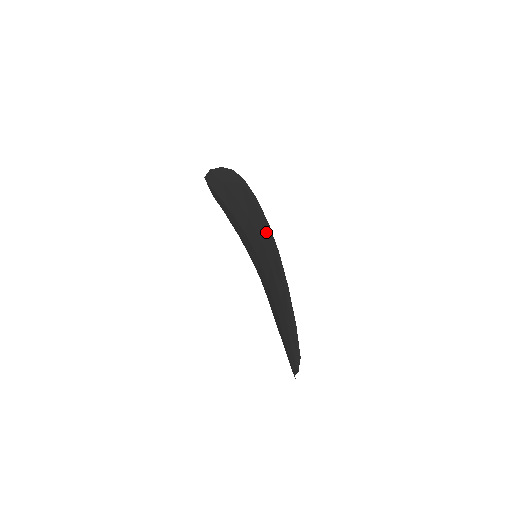
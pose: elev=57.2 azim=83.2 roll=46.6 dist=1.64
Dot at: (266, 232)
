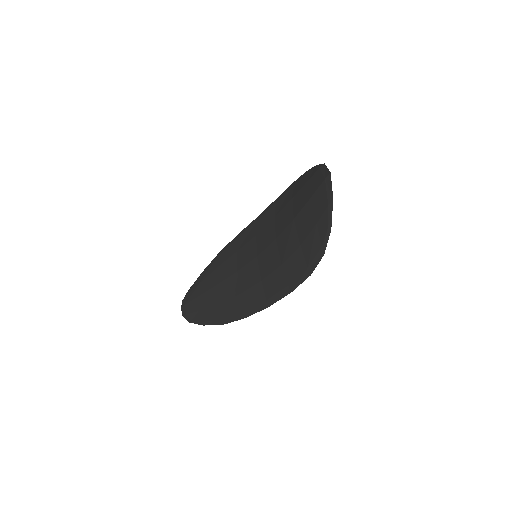
Dot at: (263, 299)
